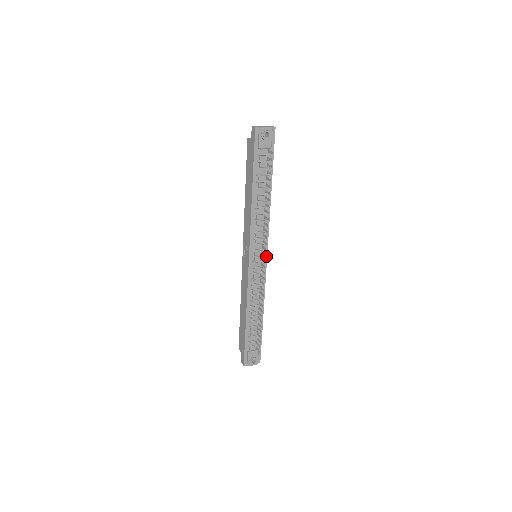
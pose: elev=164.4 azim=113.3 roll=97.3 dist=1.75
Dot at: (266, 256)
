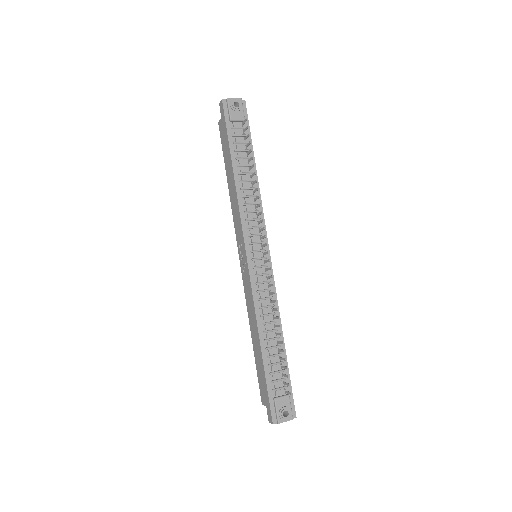
Dot at: (266, 244)
